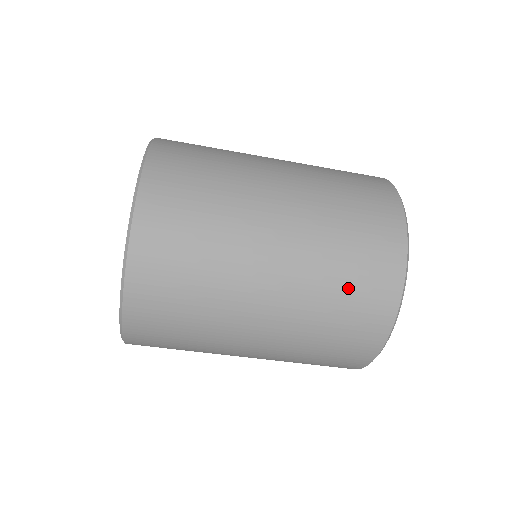
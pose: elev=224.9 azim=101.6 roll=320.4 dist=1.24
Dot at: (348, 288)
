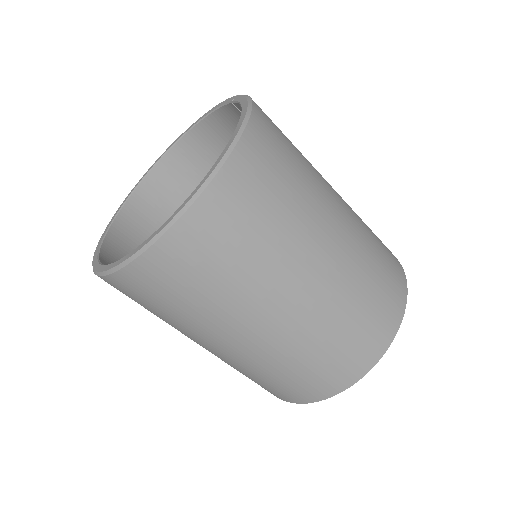
Dot at: (348, 334)
